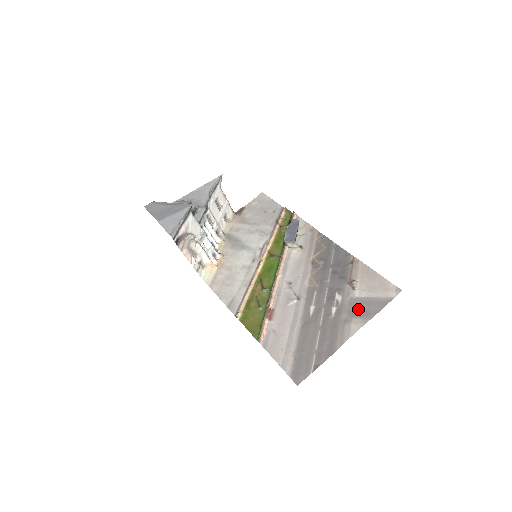
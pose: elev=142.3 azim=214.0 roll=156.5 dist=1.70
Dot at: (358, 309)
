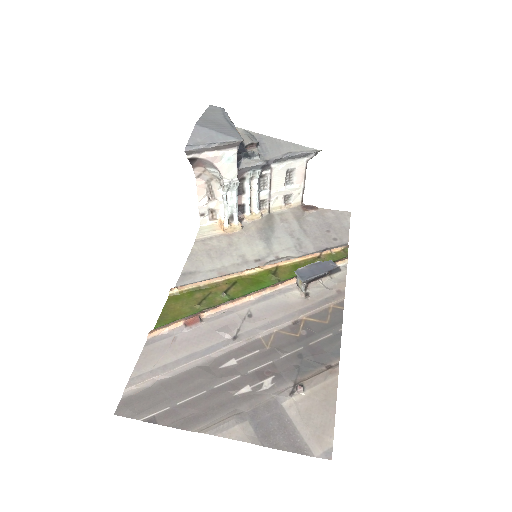
Dot at: (266, 419)
